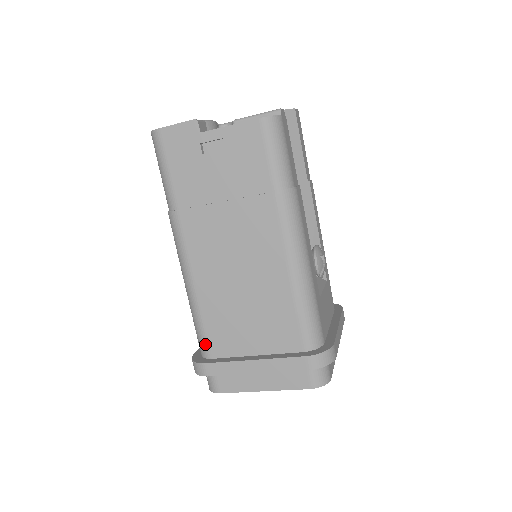
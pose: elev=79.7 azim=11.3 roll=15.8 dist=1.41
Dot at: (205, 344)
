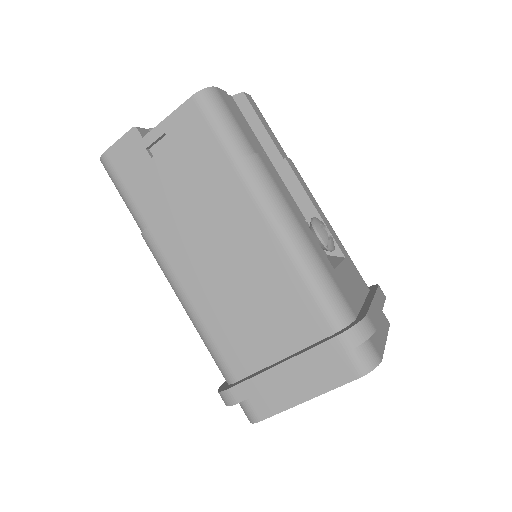
Dot at: (224, 367)
